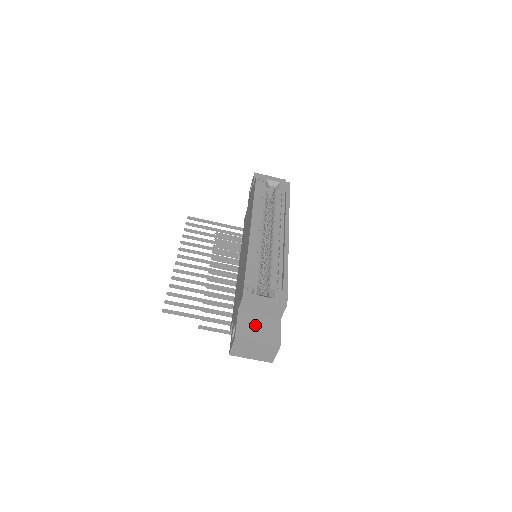
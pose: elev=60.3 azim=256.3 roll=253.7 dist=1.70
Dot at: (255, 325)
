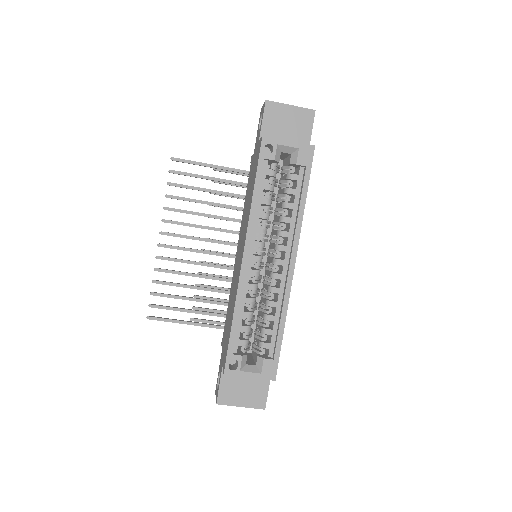
Dot at: (240, 385)
